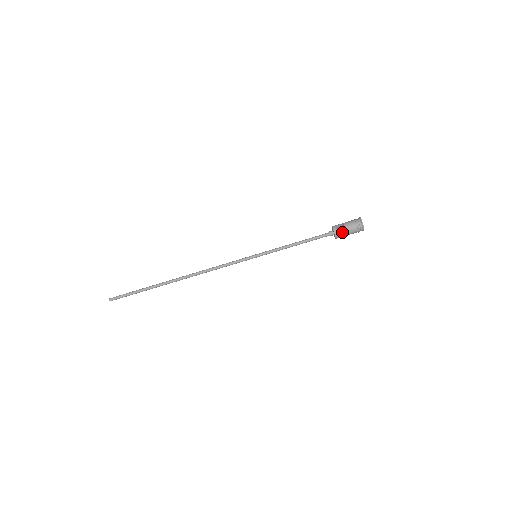
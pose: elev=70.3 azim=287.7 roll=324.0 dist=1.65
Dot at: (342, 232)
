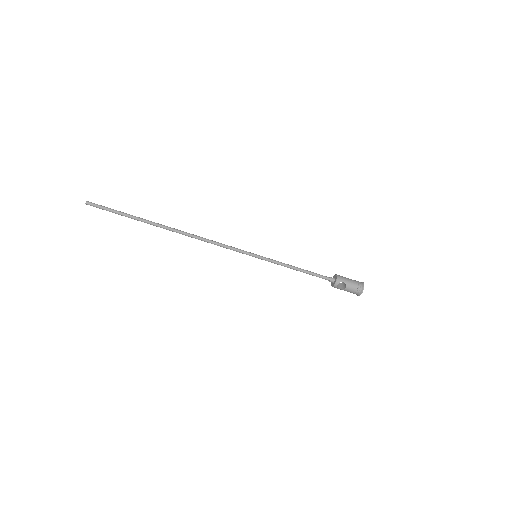
Dot at: occluded
